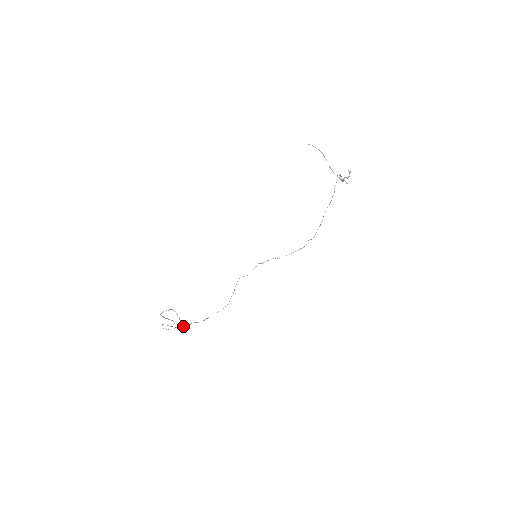
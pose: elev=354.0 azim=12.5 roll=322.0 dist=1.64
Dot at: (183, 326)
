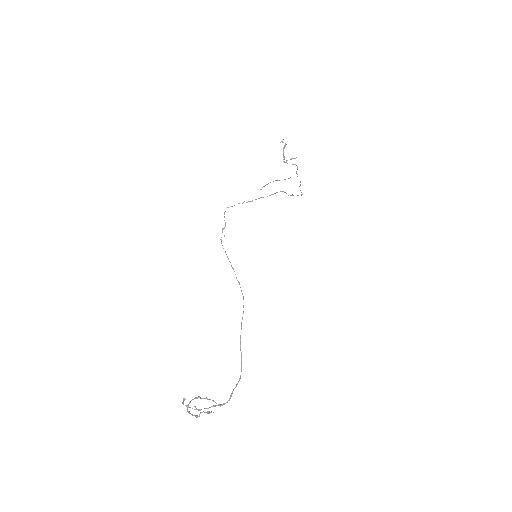
Dot at: (224, 403)
